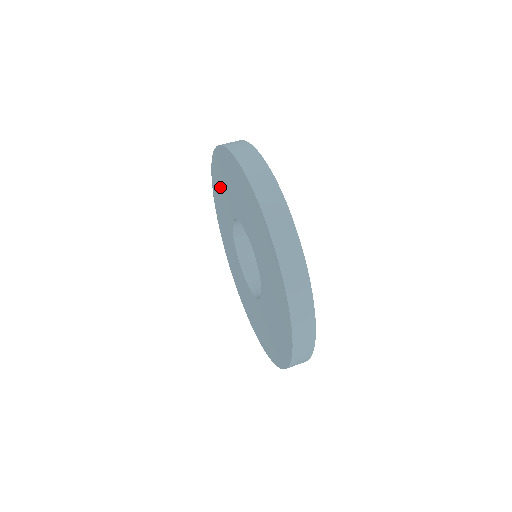
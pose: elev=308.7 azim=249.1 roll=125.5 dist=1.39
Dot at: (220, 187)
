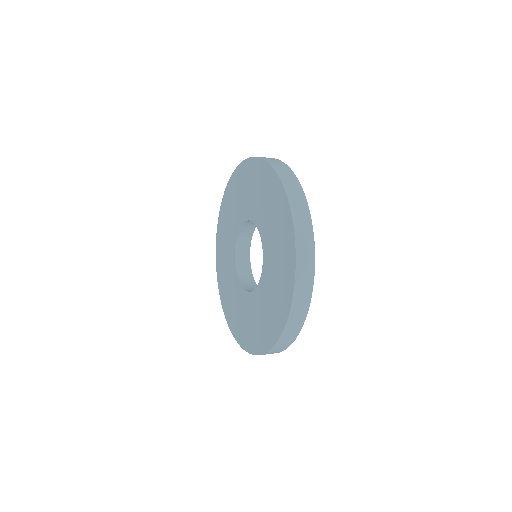
Dot at: (243, 186)
